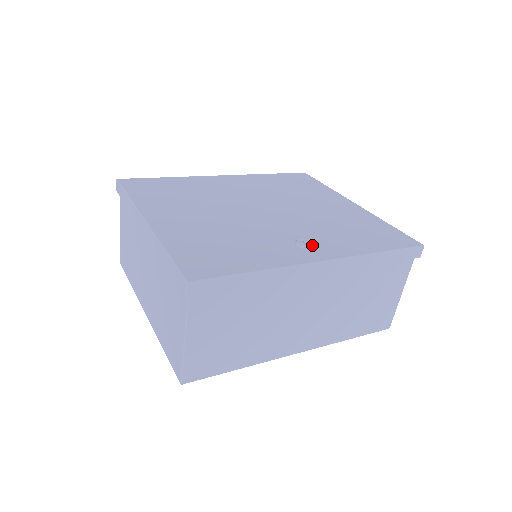
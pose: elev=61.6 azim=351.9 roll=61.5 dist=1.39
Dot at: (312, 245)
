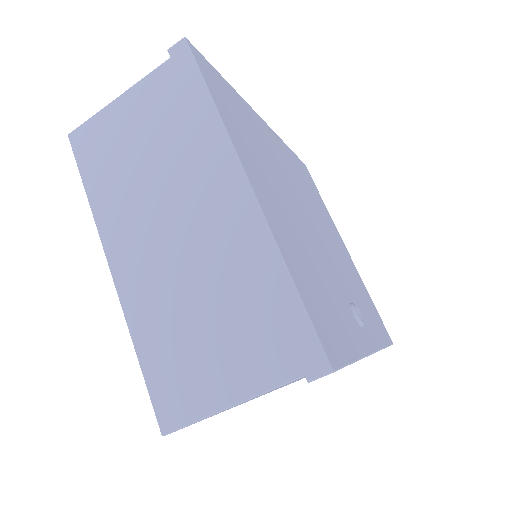
Dot at: occluded
